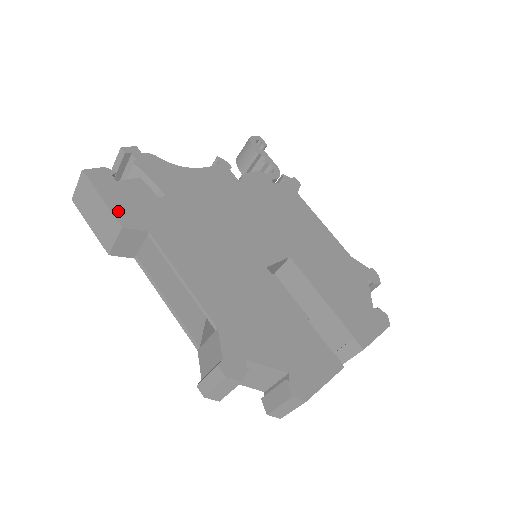
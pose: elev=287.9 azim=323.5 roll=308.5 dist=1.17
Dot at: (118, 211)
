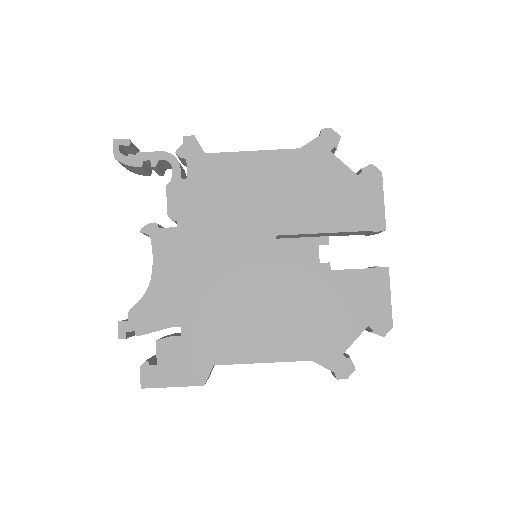
Dot at: (188, 381)
